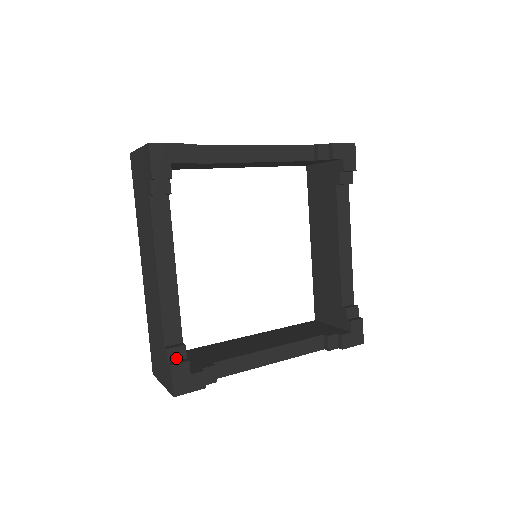
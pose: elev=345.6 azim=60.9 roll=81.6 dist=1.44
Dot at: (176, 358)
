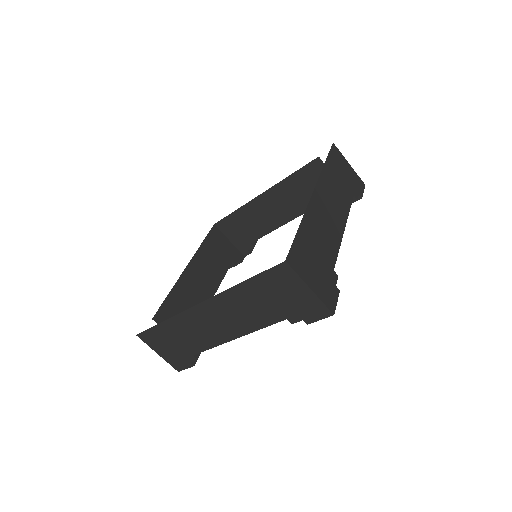
Dot at: occluded
